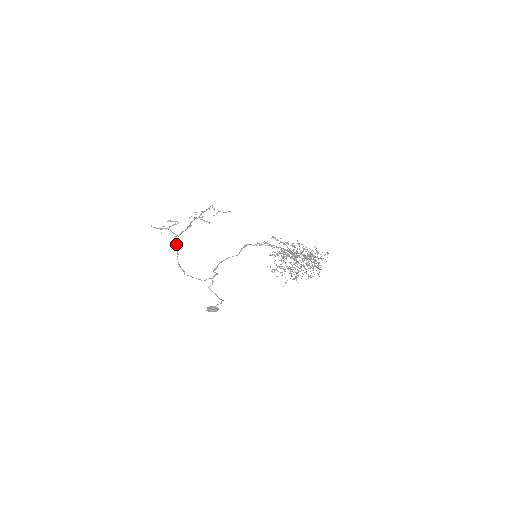
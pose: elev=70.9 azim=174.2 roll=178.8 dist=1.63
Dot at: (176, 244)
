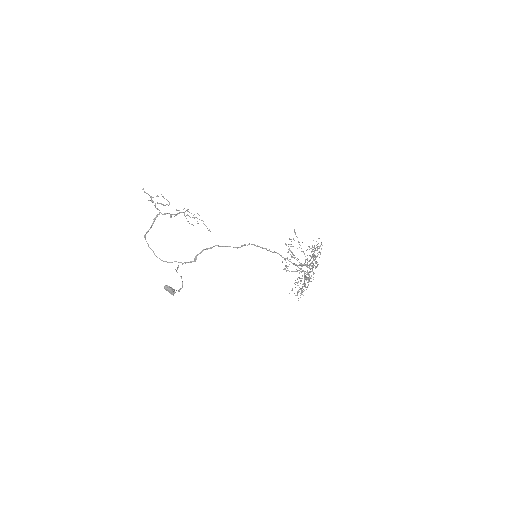
Dot at: occluded
